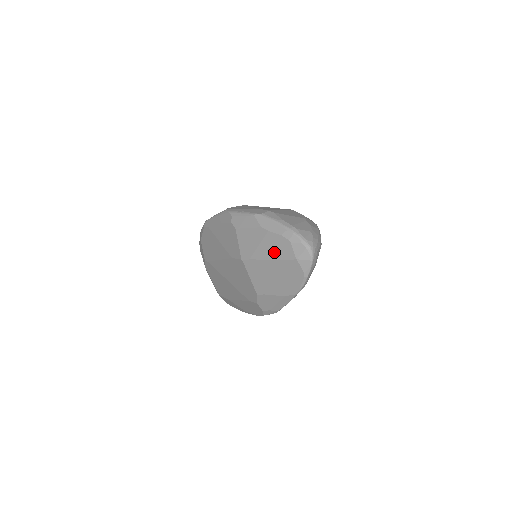
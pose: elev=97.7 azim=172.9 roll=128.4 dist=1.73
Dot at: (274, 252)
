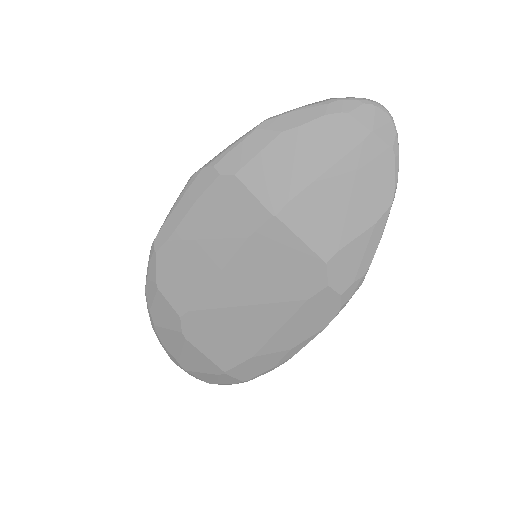
Dot at: (327, 152)
